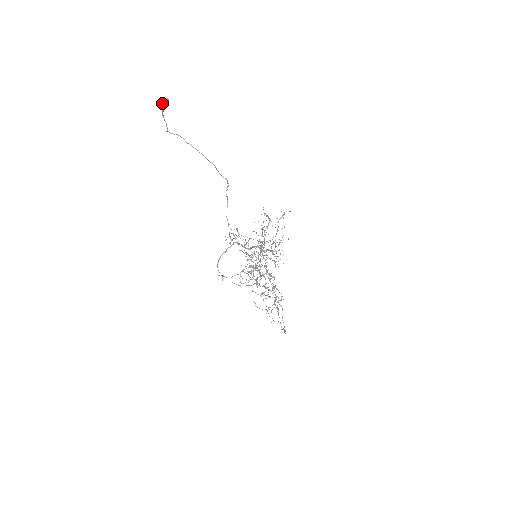
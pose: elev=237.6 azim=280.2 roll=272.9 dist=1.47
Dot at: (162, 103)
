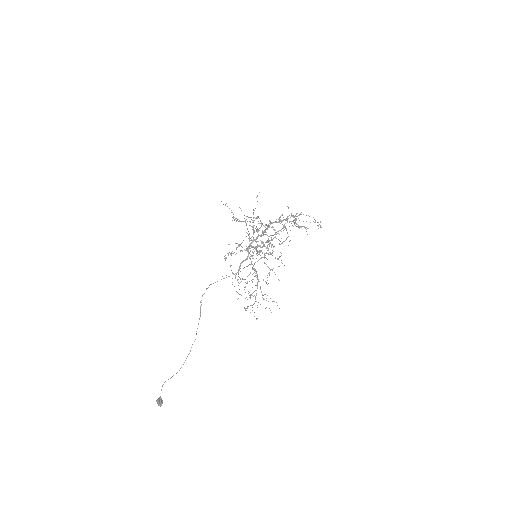
Dot at: (160, 404)
